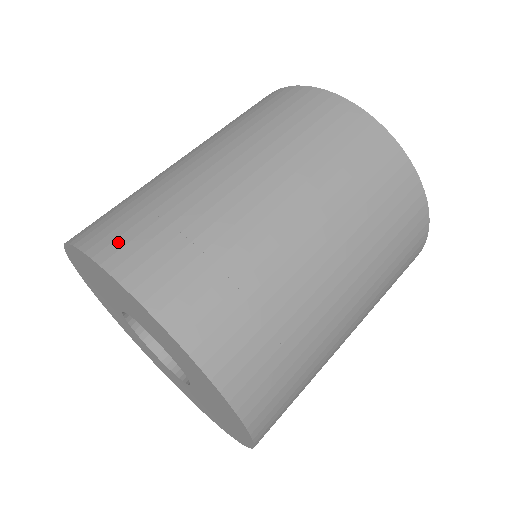
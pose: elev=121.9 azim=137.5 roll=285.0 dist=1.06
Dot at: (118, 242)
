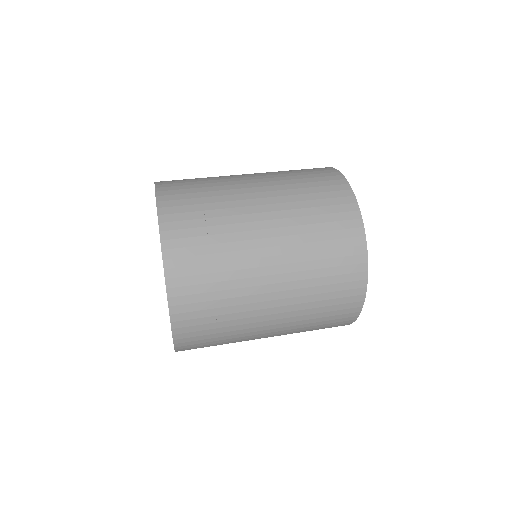
Dot at: (172, 188)
